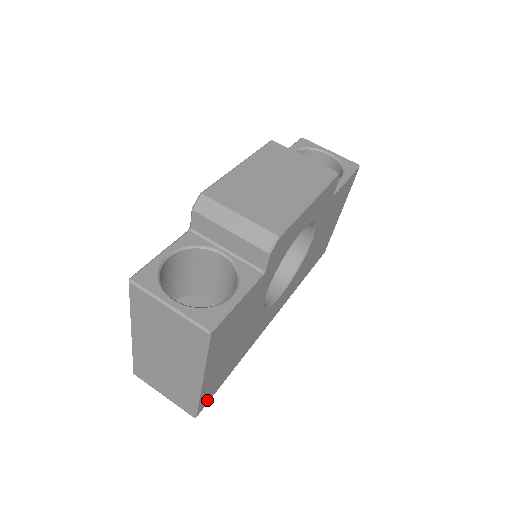
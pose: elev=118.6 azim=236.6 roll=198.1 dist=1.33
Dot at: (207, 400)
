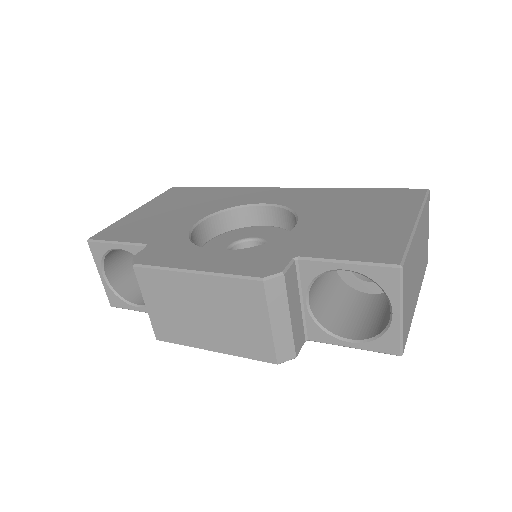
Dot at: occluded
